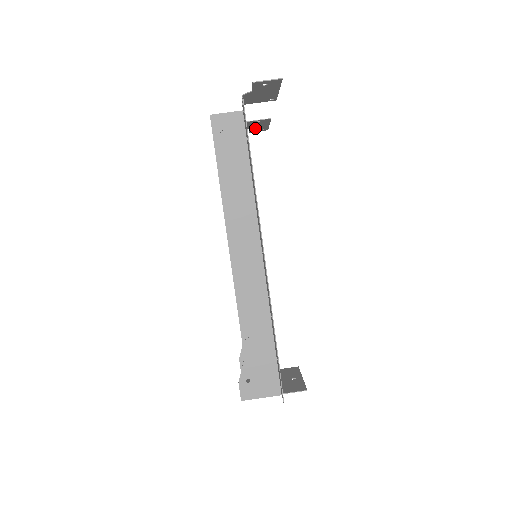
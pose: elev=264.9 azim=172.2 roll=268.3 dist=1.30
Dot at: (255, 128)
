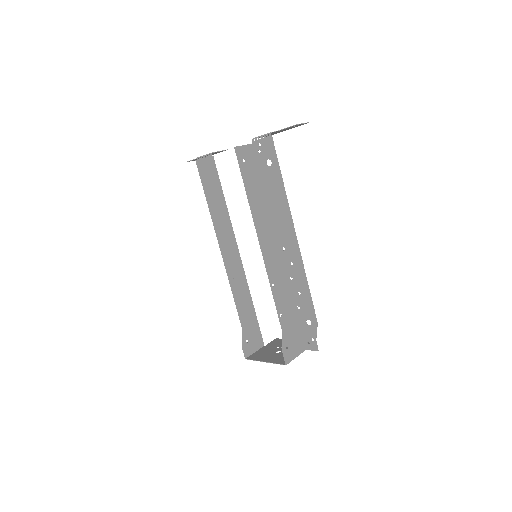
Dot at: occluded
